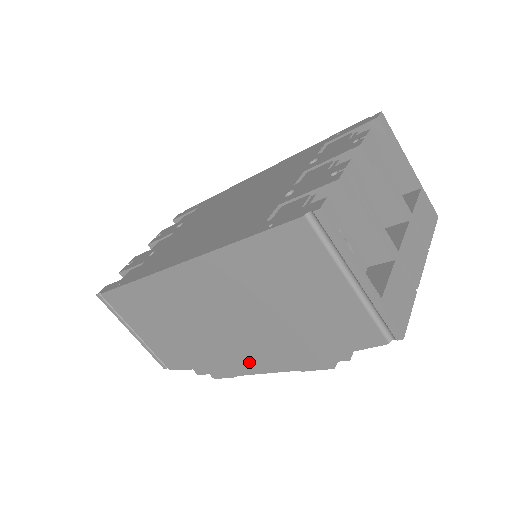
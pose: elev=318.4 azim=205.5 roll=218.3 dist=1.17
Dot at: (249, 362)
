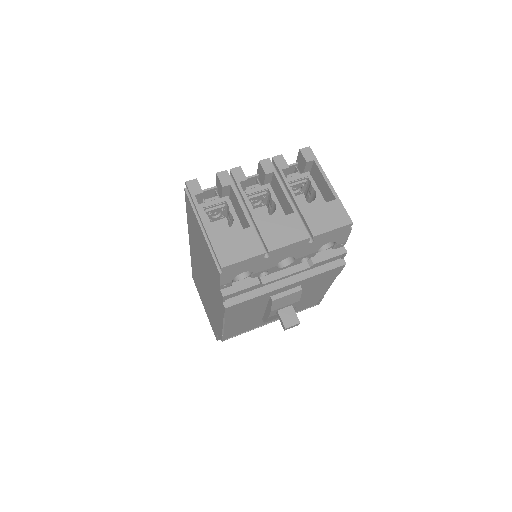
Dot at: (218, 317)
